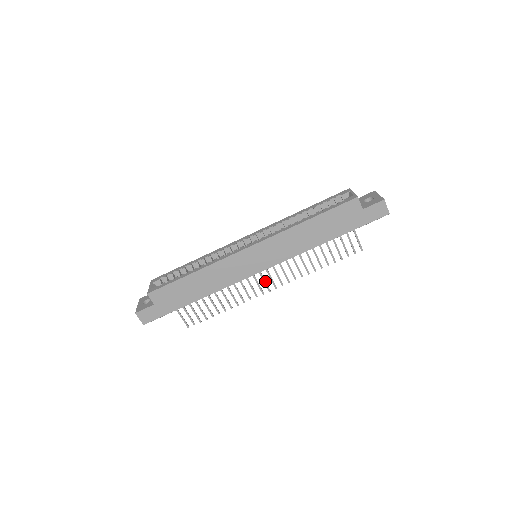
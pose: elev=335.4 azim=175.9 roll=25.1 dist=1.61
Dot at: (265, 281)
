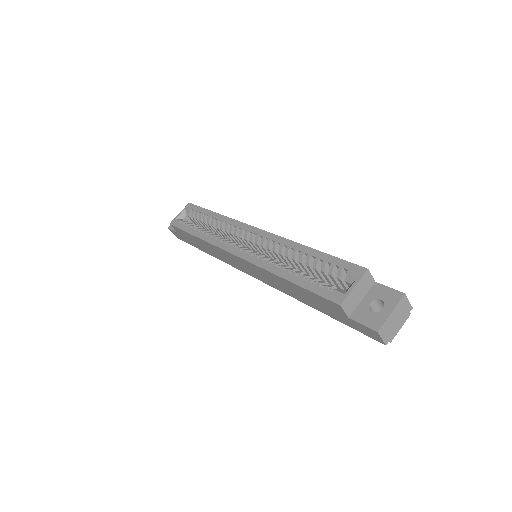
Dot at: occluded
